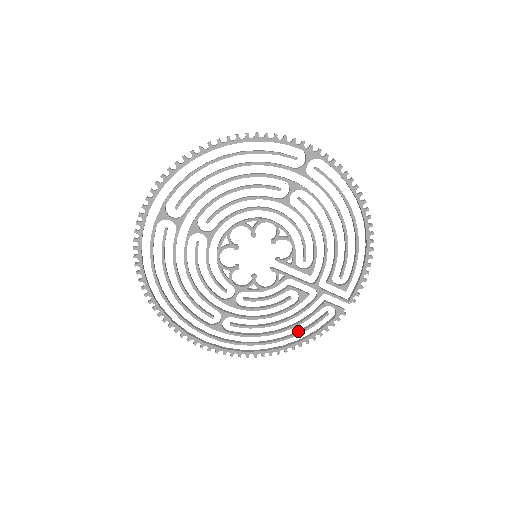
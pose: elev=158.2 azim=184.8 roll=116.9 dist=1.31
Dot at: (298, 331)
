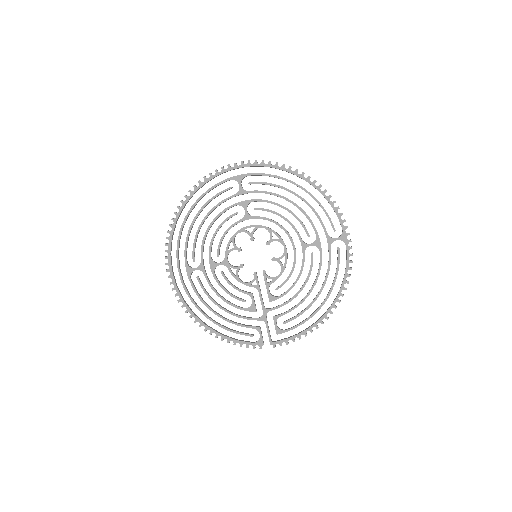
Dot at: occluded
